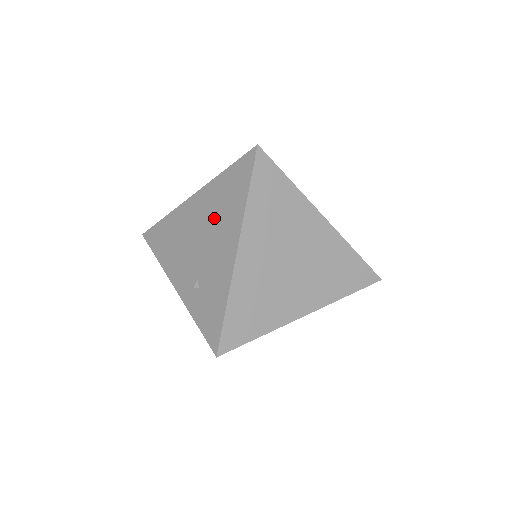
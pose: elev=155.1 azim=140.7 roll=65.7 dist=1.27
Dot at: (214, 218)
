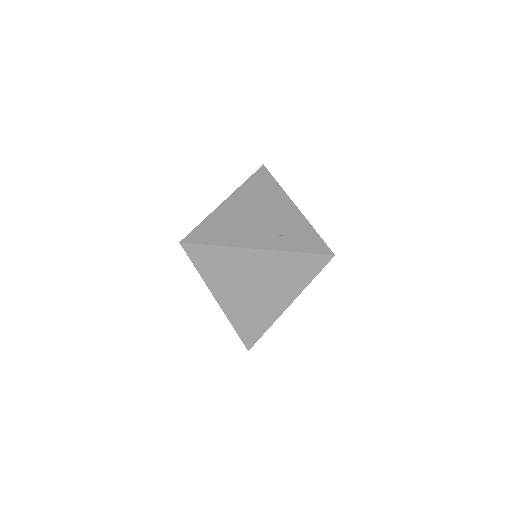
Dot at: (260, 201)
